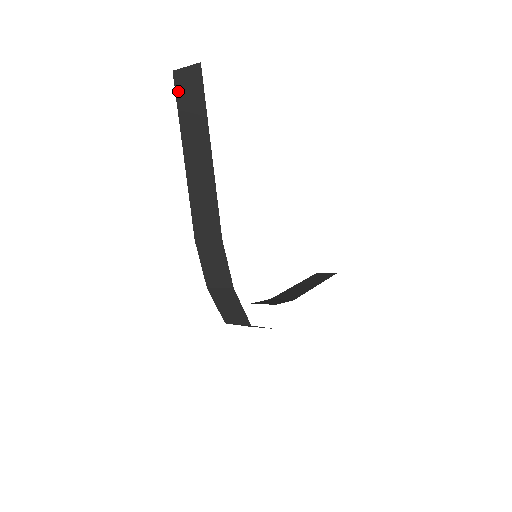
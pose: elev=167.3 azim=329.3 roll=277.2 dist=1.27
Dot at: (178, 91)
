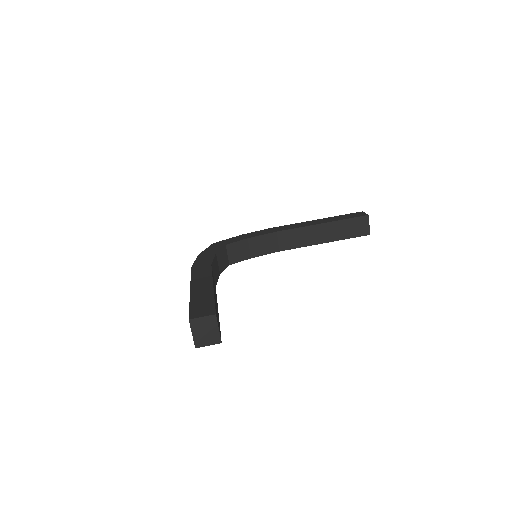
Dot at: occluded
